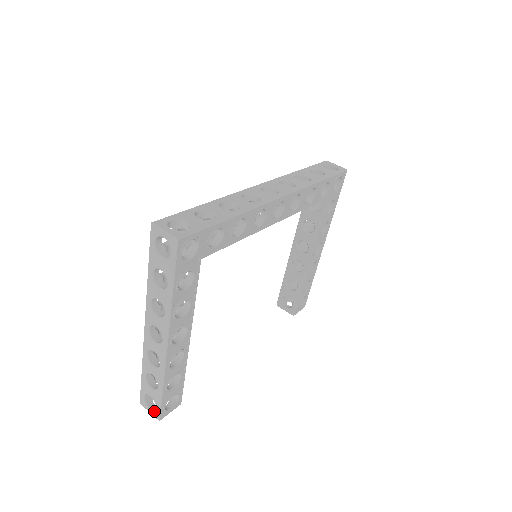
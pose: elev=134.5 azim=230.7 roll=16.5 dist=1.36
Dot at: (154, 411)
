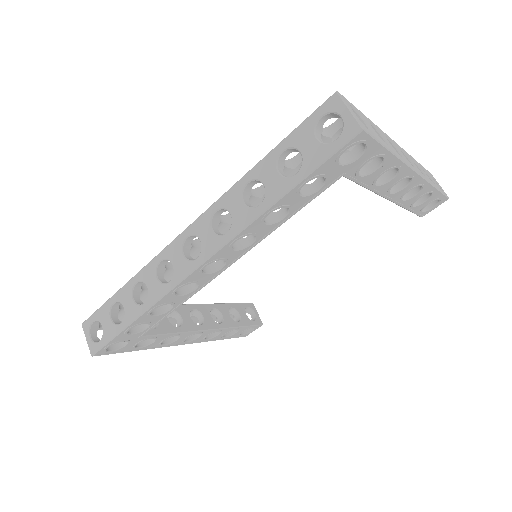
Dot at: occluded
